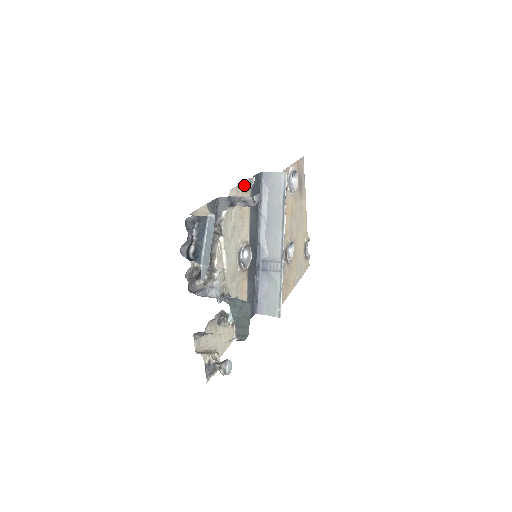
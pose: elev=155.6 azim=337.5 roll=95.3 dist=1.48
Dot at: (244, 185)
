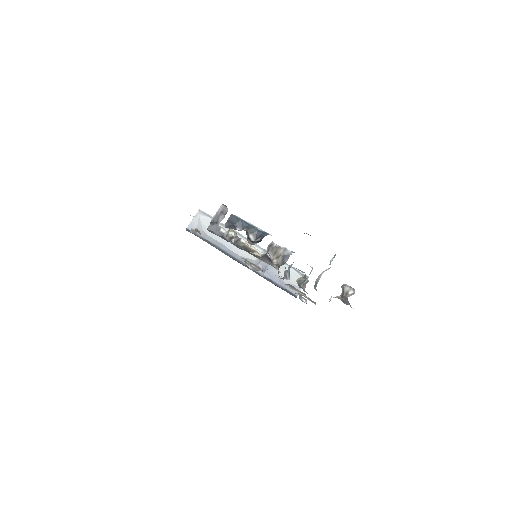
Dot at: (197, 230)
